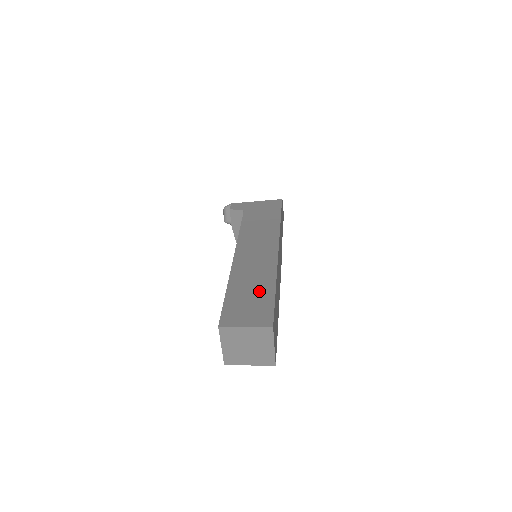
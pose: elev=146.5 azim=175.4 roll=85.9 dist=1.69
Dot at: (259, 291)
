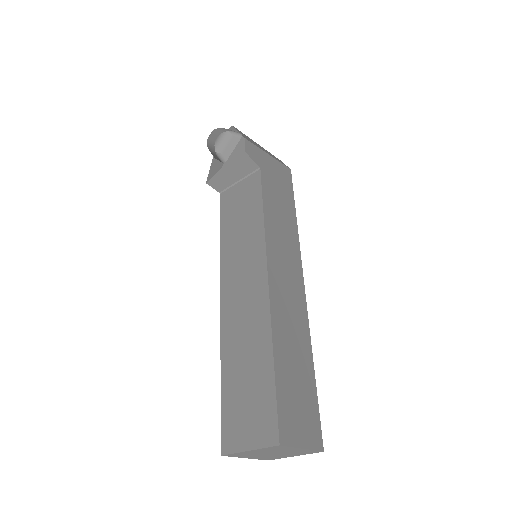
Dot at: (303, 372)
